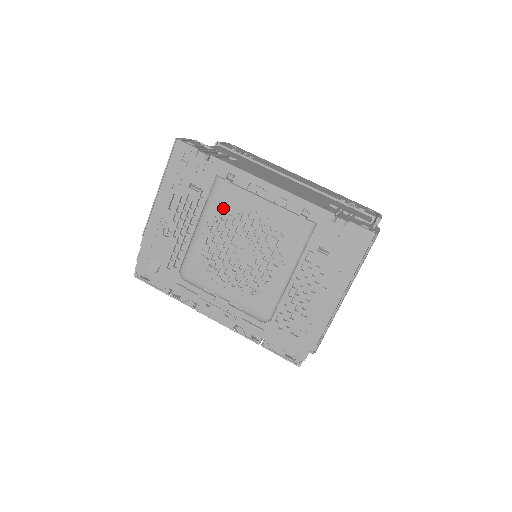
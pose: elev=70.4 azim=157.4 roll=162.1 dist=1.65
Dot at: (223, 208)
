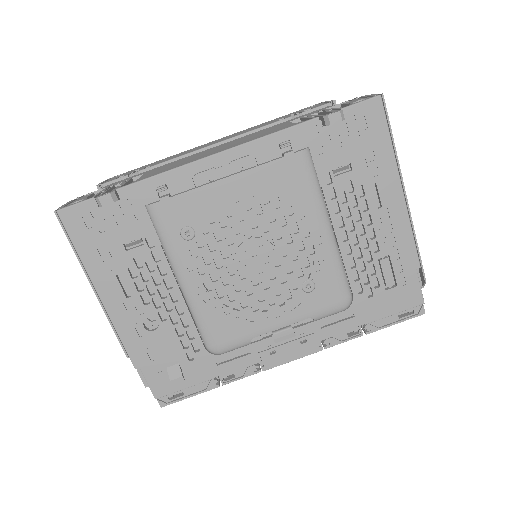
Dot at: (189, 234)
